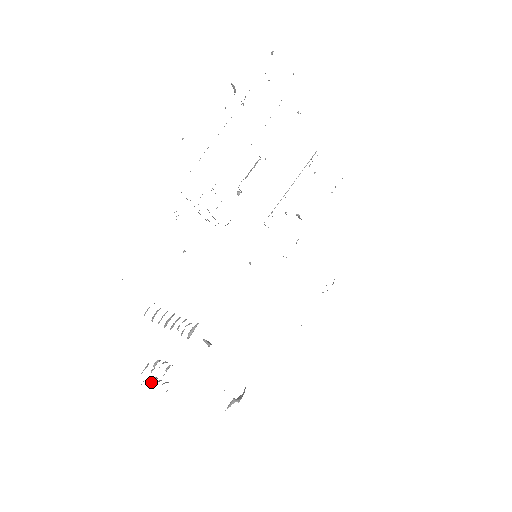
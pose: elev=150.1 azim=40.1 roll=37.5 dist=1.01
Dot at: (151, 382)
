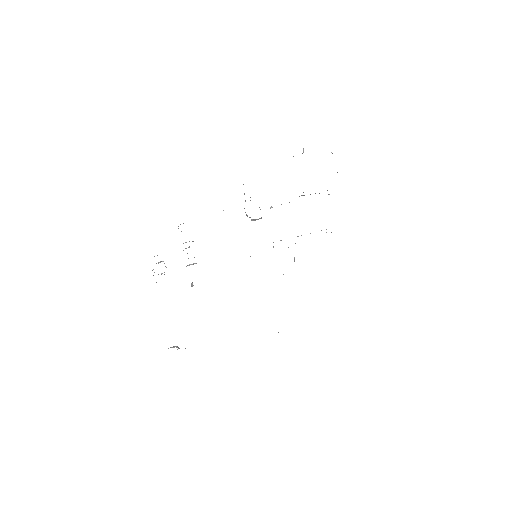
Dot at: occluded
